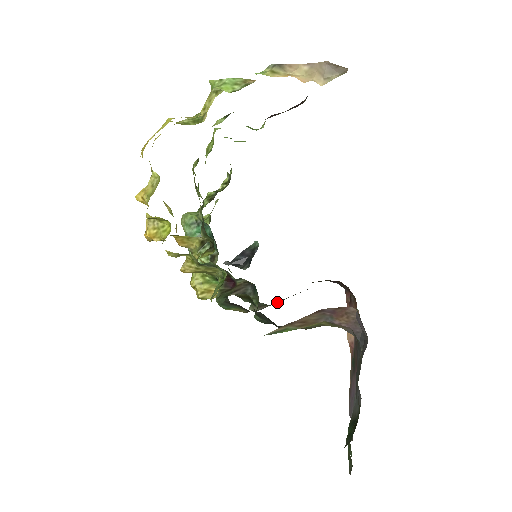
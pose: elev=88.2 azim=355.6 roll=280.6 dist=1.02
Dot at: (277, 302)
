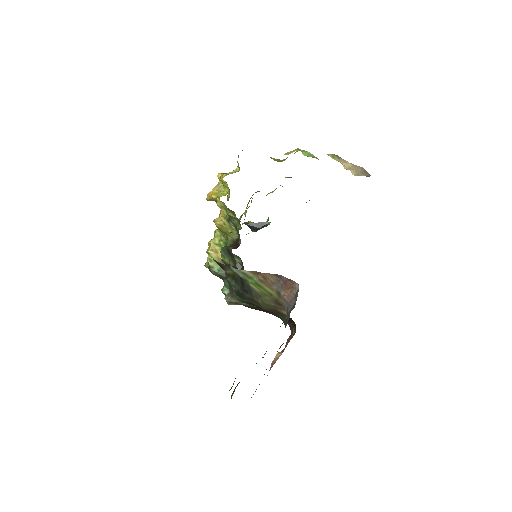
Dot at: (245, 304)
